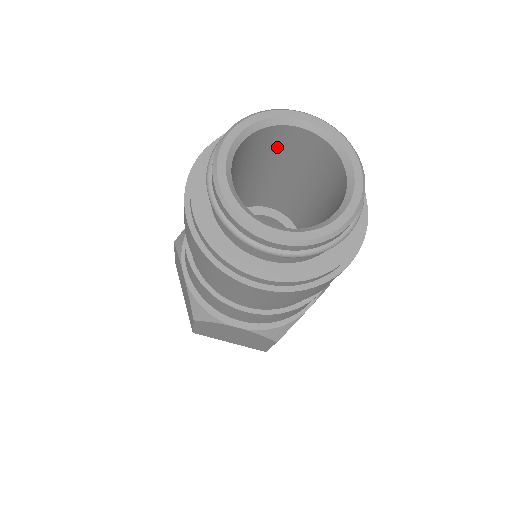
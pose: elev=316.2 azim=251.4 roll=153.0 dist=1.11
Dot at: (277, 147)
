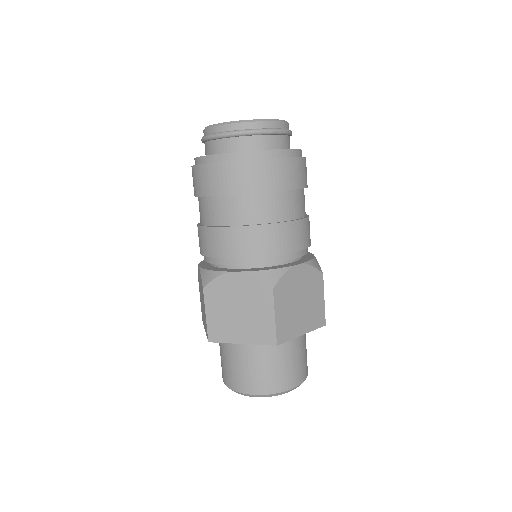
Dot at: occluded
